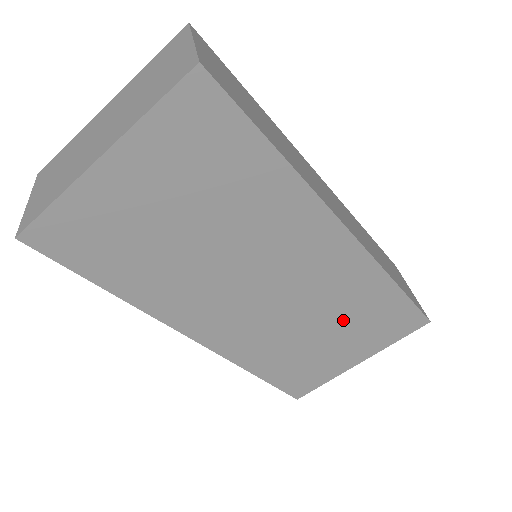
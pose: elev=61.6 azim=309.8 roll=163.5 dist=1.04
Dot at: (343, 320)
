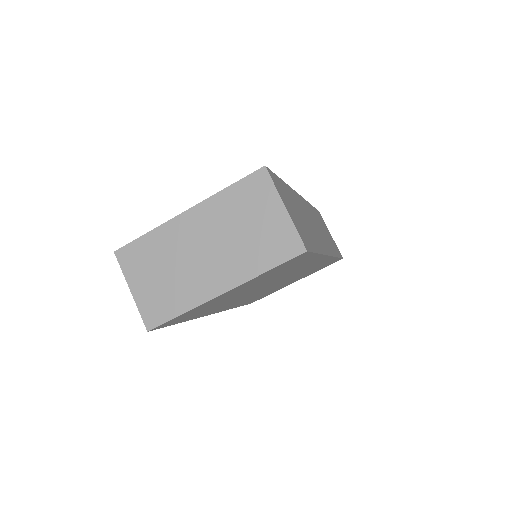
Dot at: (300, 276)
